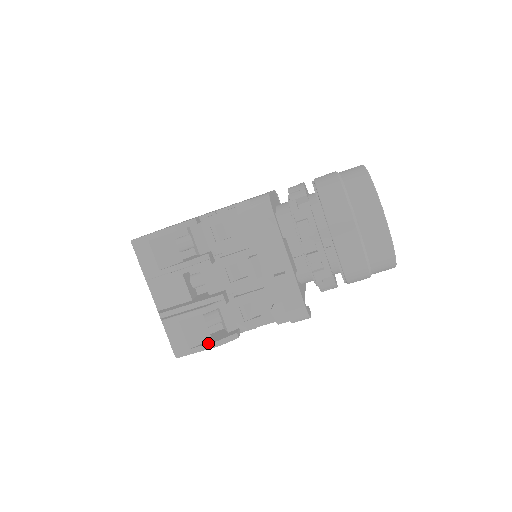
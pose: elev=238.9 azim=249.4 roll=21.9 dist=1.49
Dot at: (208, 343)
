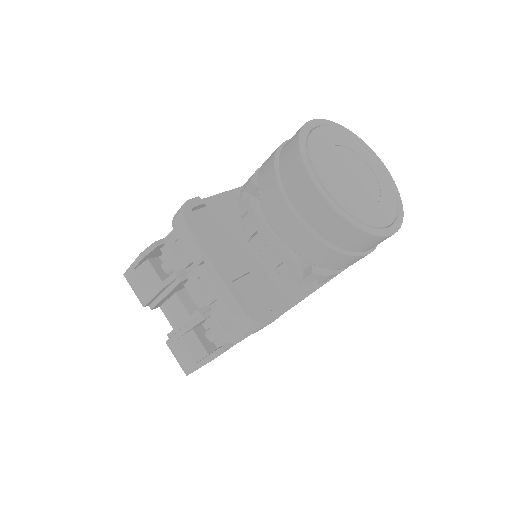
Dot at: (201, 360)
